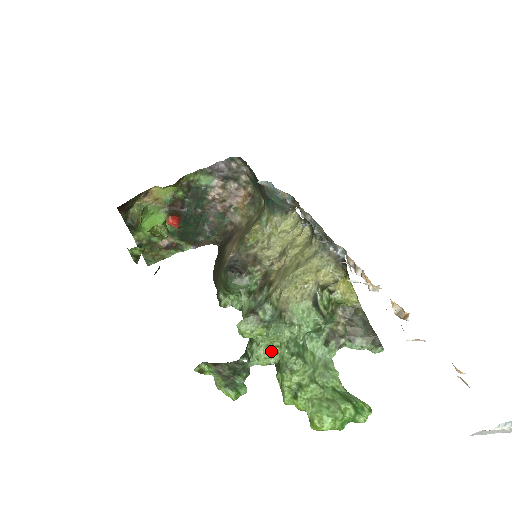
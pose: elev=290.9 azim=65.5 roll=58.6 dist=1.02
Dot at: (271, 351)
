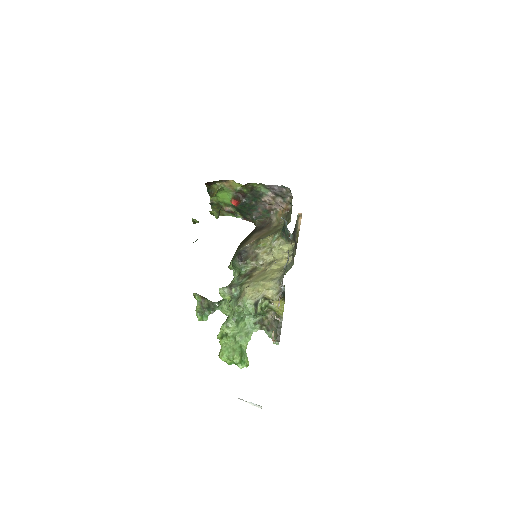
Dot at: (229, 310)
